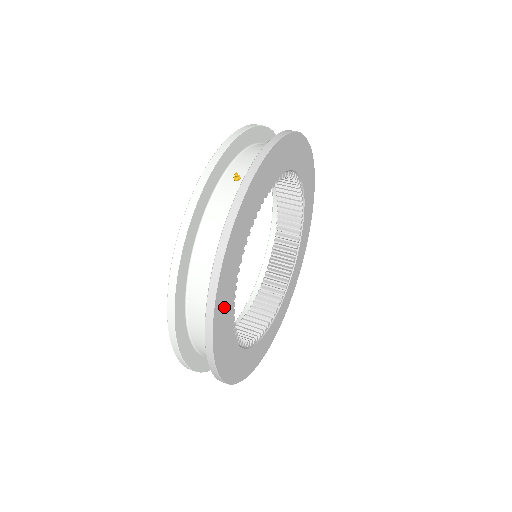
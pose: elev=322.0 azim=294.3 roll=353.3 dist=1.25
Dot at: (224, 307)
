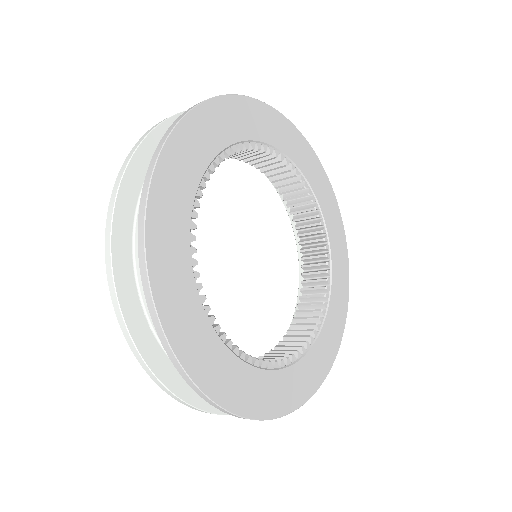
Dot at: (175, 186)
